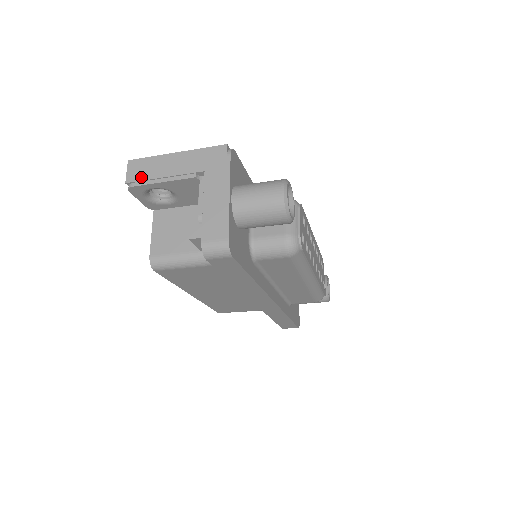
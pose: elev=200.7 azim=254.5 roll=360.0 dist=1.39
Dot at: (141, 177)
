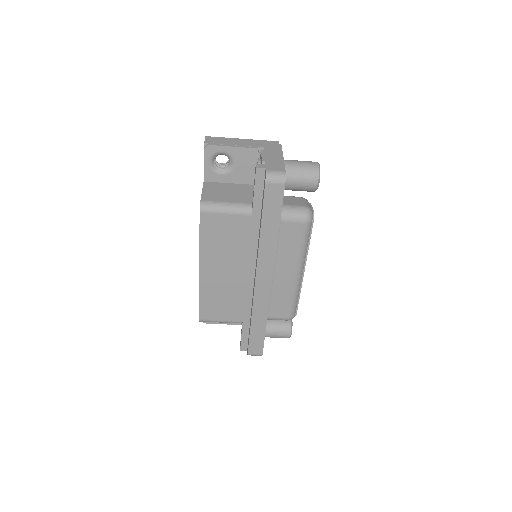
Dot at: (217, 143)
